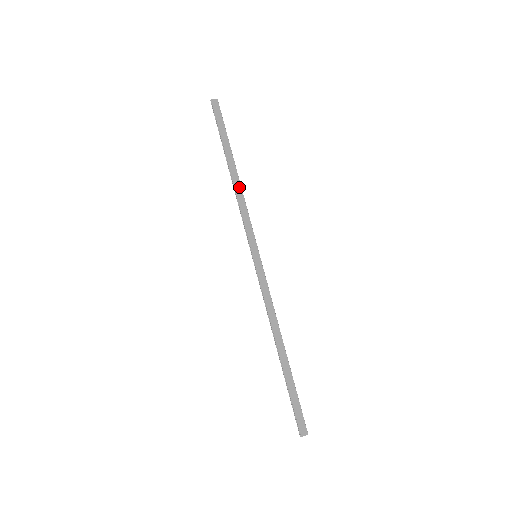
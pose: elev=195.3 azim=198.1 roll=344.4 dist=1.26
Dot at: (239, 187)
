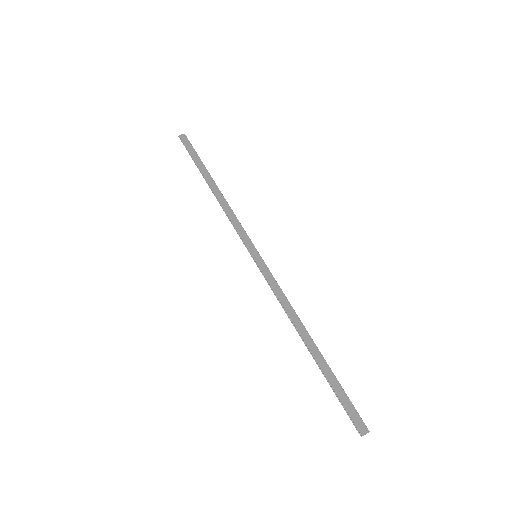
Dot at: (223, 199)
